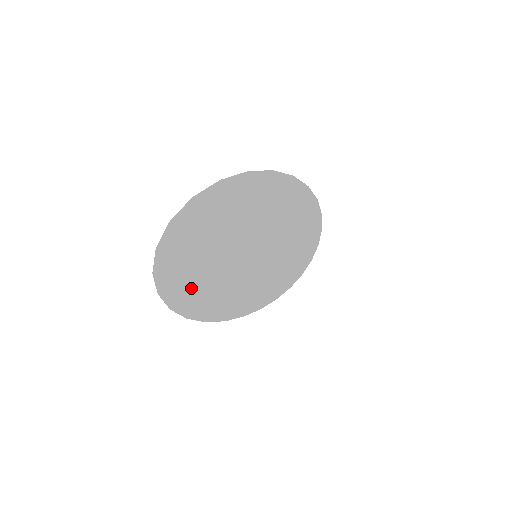
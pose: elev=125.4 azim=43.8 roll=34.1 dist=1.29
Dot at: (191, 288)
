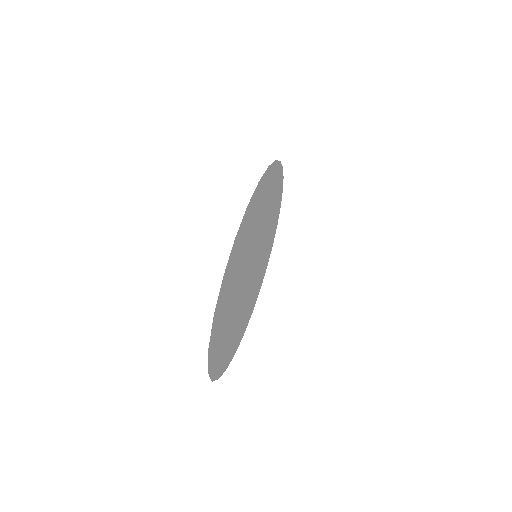
Dot at: (232, 340)
